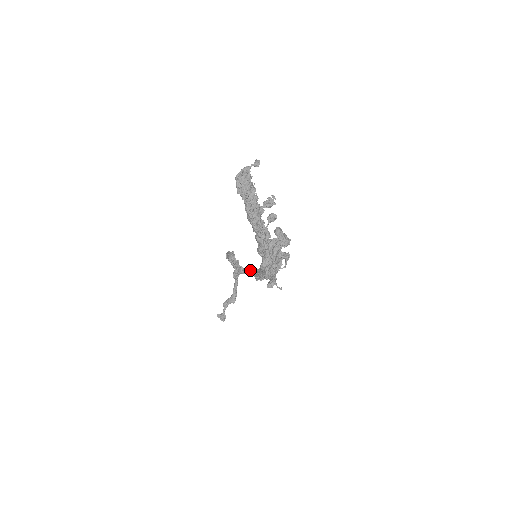
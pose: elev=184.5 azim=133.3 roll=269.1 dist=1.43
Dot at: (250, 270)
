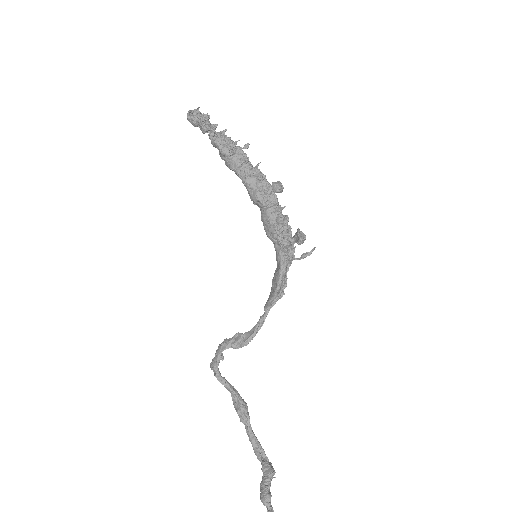
Dot at: occluded
